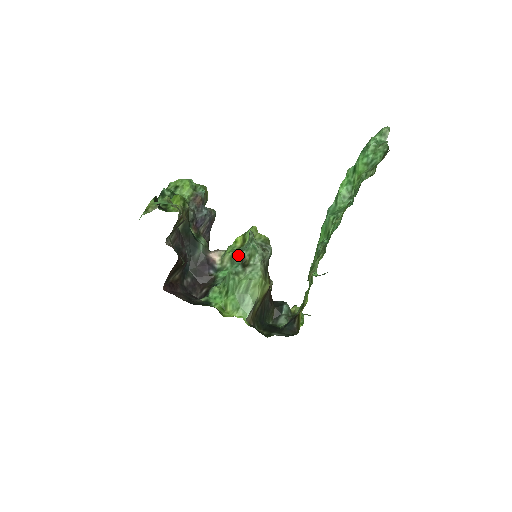
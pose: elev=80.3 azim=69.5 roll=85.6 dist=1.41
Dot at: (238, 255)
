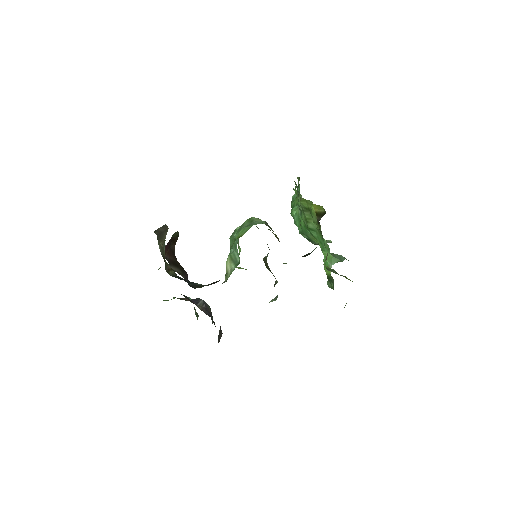
Dot at: occluded
